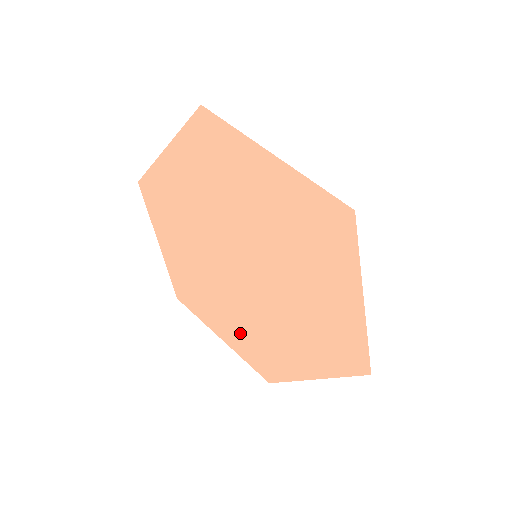
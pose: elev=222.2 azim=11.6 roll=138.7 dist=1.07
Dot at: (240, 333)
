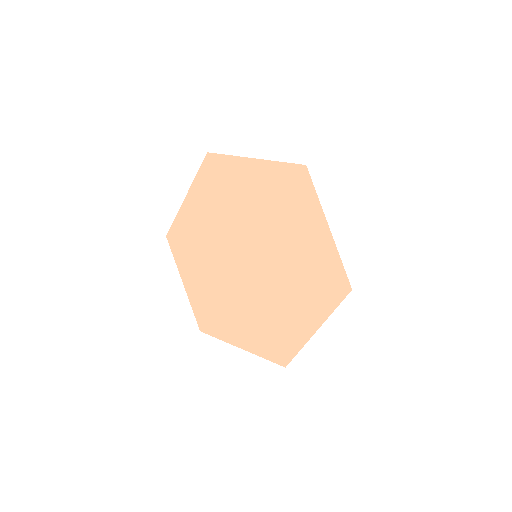
Dot at: (205, 291)
